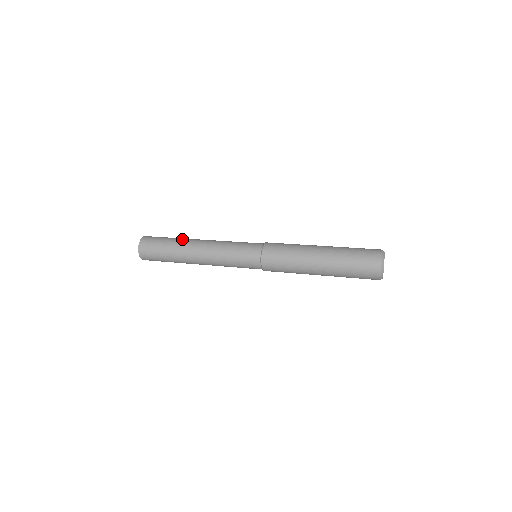
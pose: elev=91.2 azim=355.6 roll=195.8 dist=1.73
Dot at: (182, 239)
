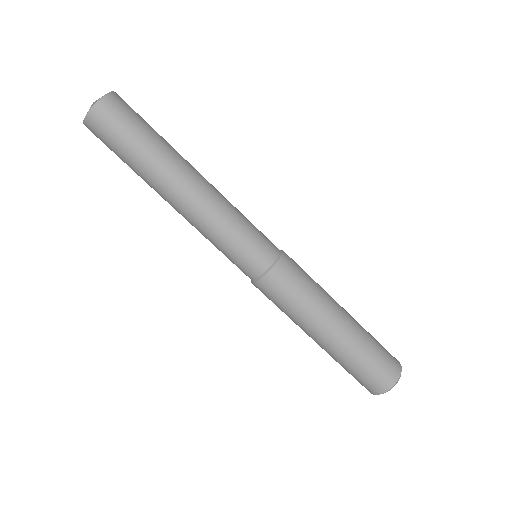
Dot at: occluded
